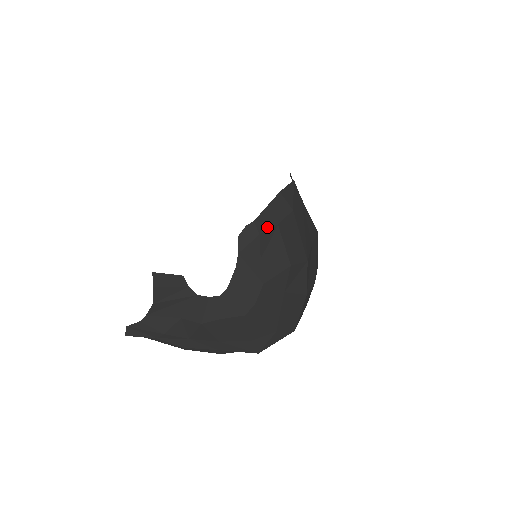
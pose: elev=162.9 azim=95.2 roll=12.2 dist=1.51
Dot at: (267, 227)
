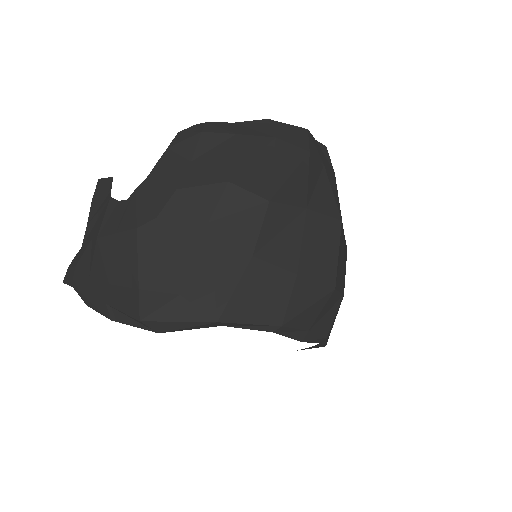
Dot at: (219, 131)
